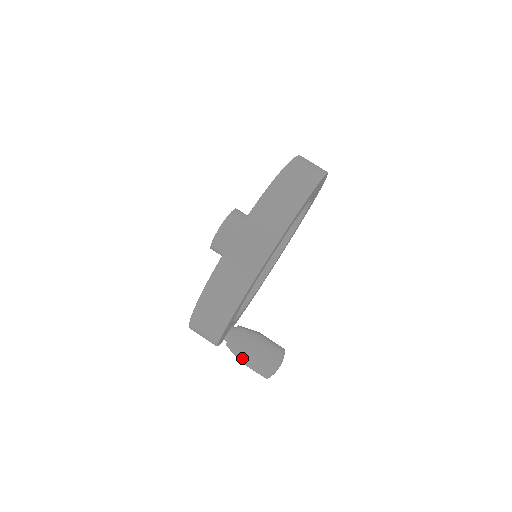
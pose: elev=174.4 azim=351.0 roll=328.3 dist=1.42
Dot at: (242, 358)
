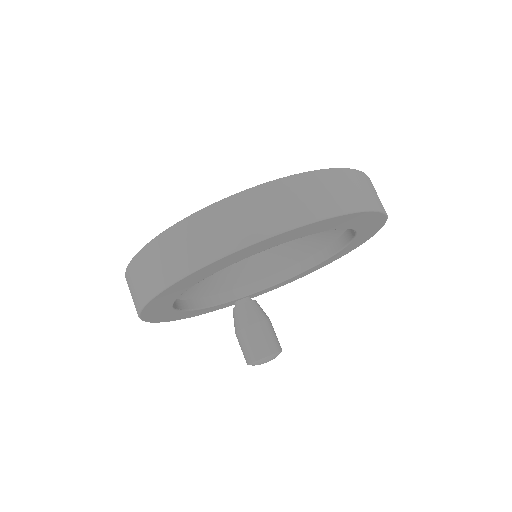
Dot at: occluded
